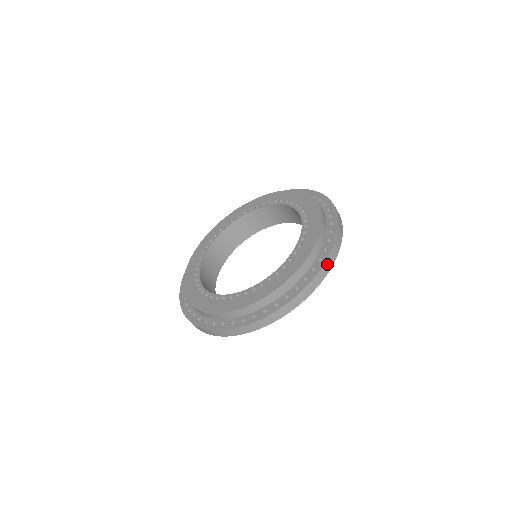
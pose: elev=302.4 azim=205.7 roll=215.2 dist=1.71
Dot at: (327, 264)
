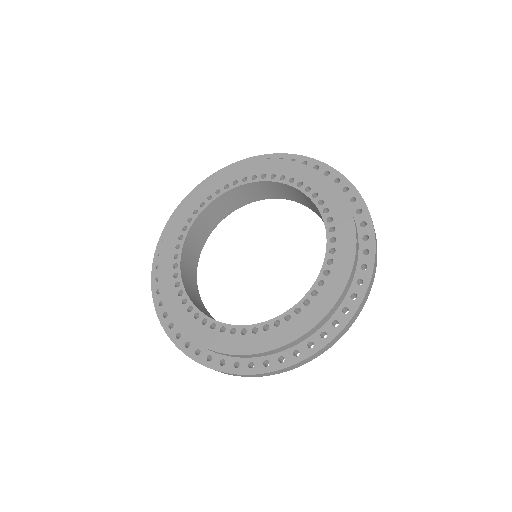
Dot at: (362, 199)
